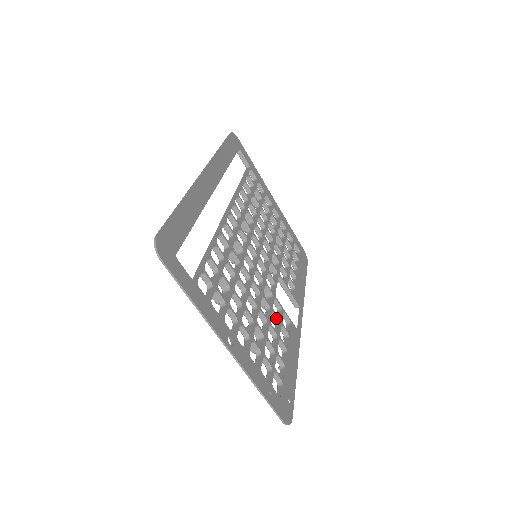
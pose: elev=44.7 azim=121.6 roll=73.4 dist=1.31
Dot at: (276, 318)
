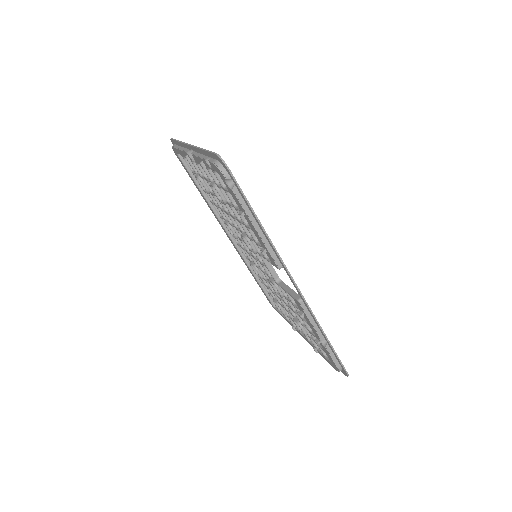
Dot at: occluded
